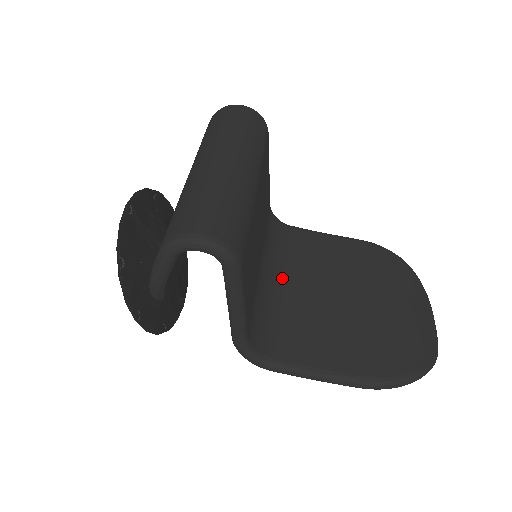
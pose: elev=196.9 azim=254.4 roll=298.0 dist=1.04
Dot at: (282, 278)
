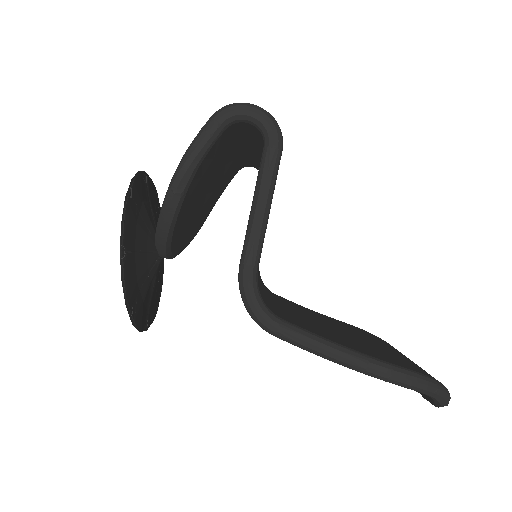
Dot at: (274, 300)
